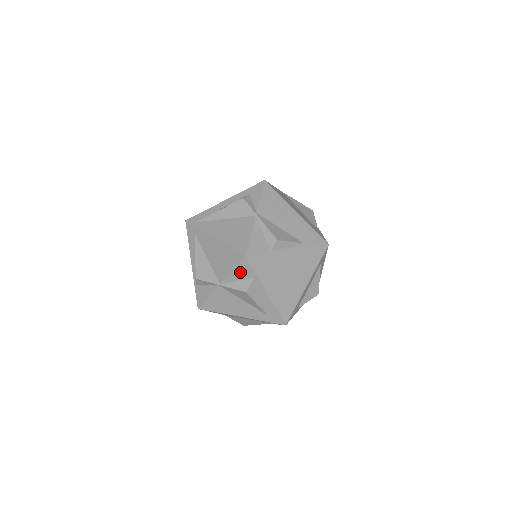
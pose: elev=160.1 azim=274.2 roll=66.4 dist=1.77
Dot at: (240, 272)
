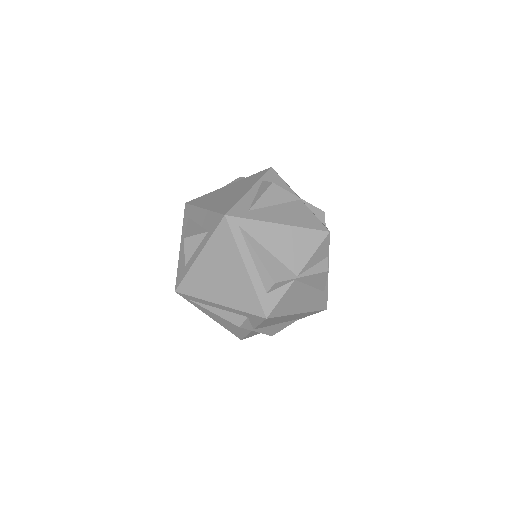
Dot at: occluded
